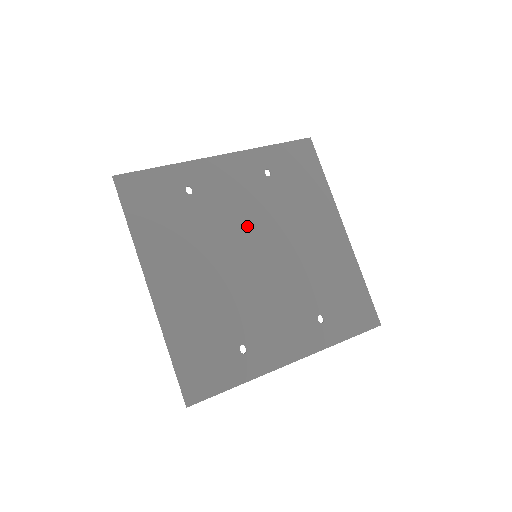
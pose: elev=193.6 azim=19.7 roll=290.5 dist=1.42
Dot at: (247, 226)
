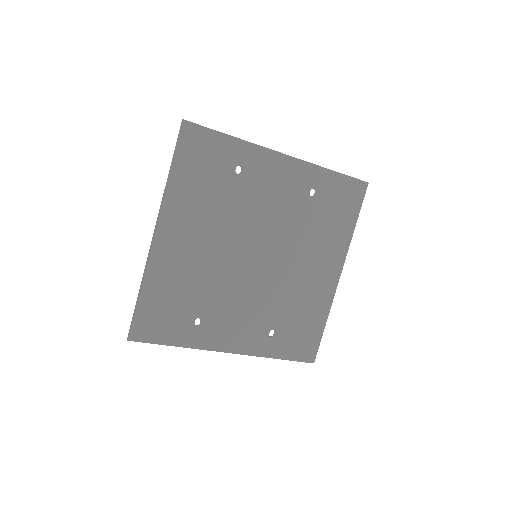
Dot at: (265, 228)
